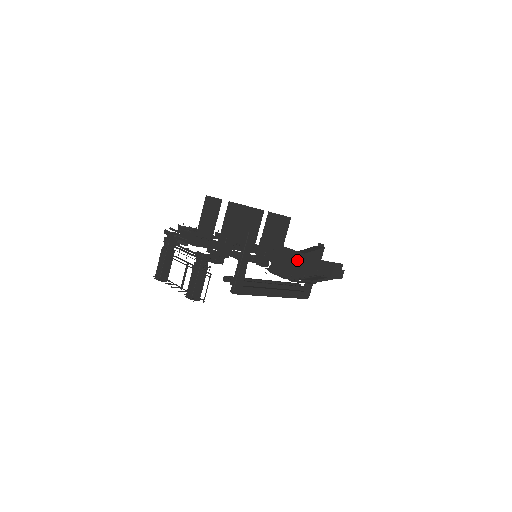
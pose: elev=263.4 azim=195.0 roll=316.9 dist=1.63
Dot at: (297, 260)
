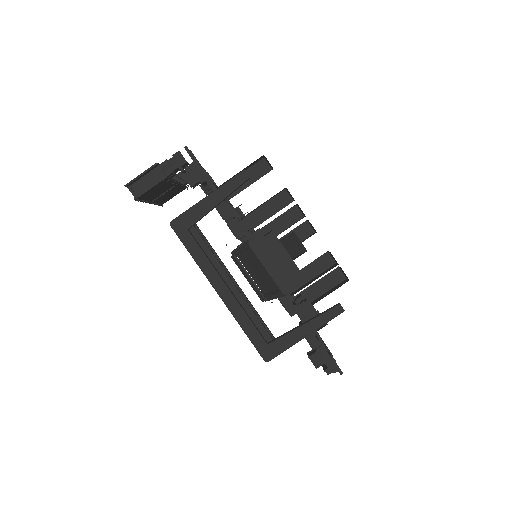
Dot at: occluded
